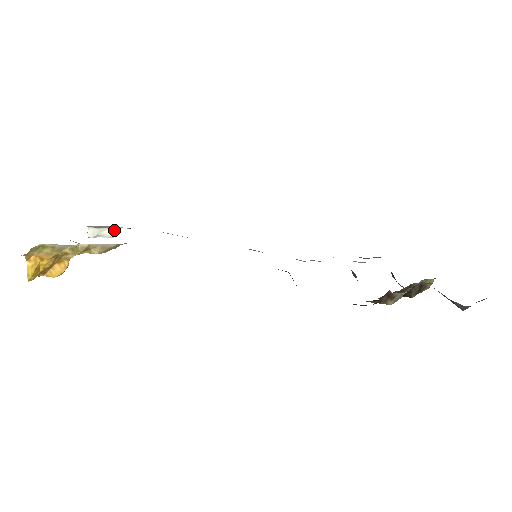
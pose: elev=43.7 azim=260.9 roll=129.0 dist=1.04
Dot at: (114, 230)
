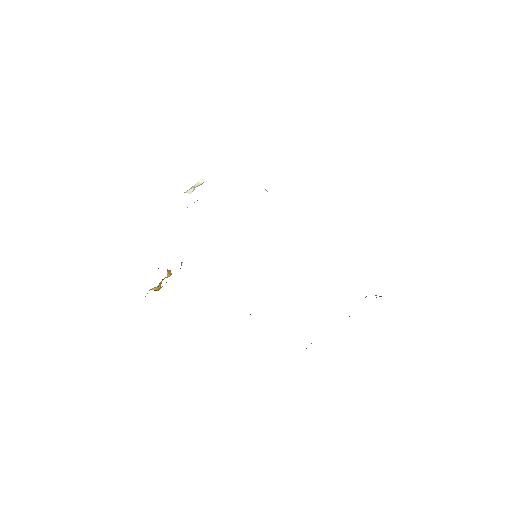
Dot at: (201, 180)
